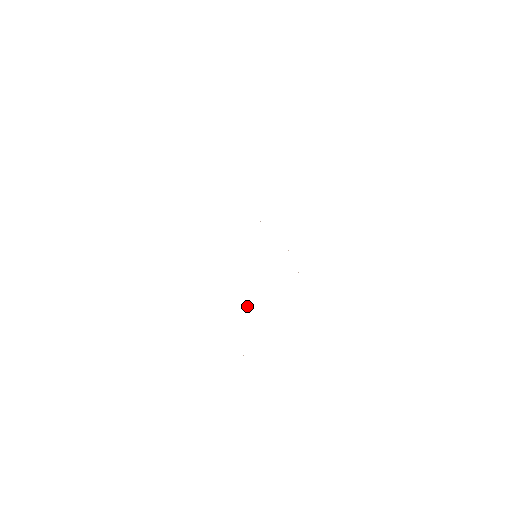
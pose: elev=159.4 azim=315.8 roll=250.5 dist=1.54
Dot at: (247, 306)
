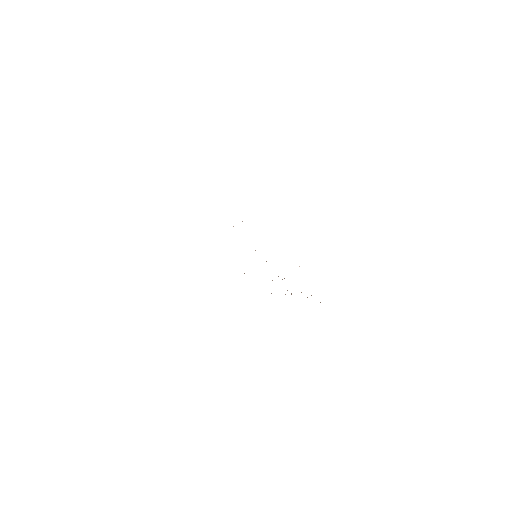
Dot at: occluded
